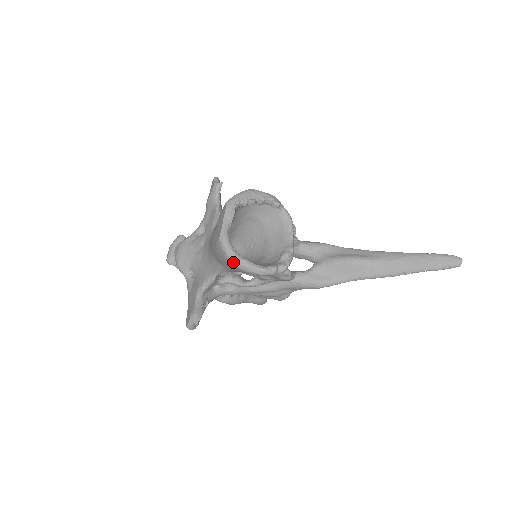
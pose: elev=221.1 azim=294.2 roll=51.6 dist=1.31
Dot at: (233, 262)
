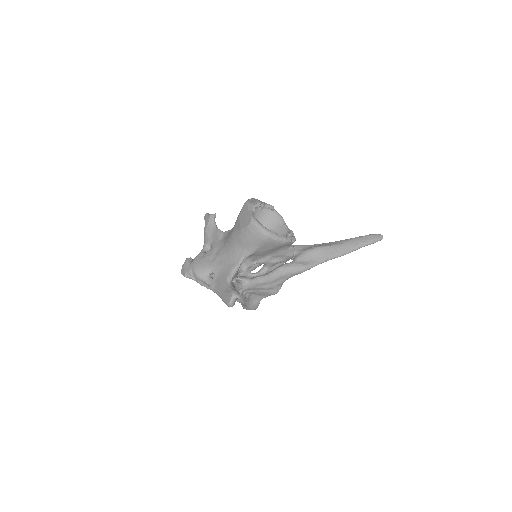
Dot at: (266, 233)
